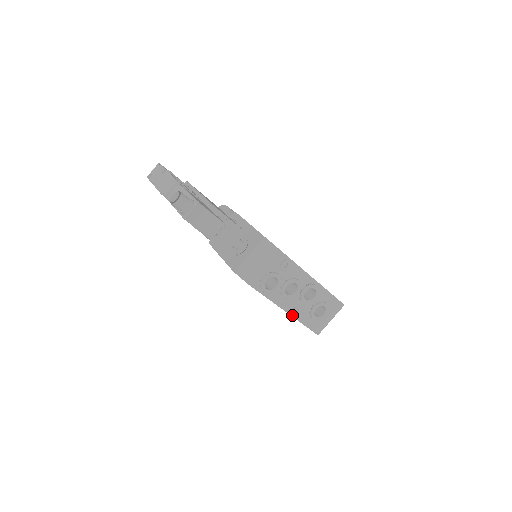
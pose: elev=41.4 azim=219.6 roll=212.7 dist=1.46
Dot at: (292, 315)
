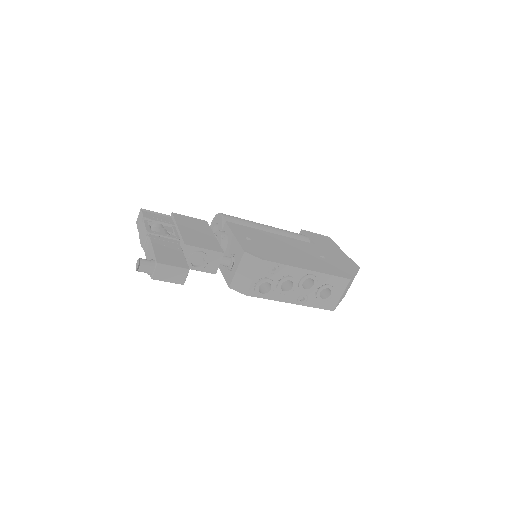
Dot at: (299, 304)
